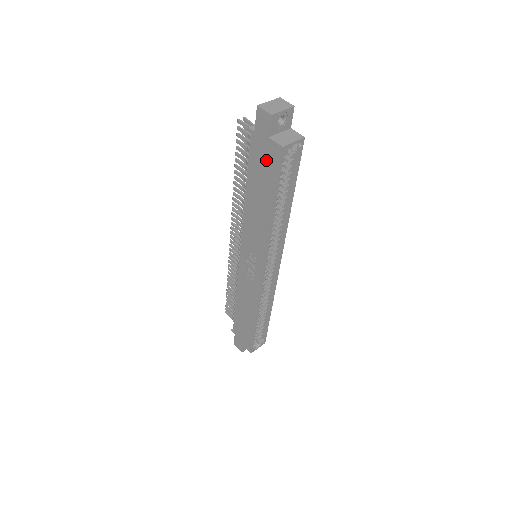
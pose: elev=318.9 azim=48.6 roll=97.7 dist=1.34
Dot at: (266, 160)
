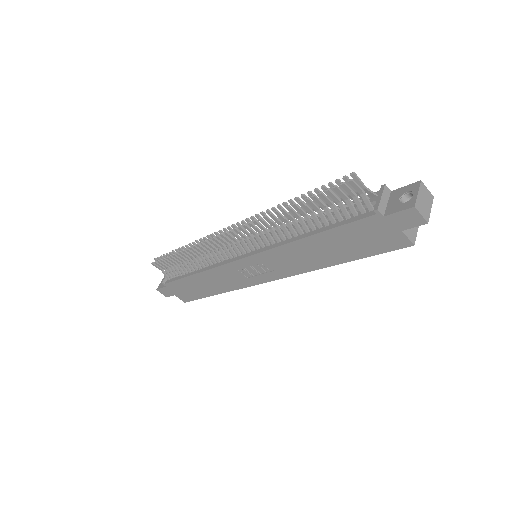
Dot at: (376, 239)
